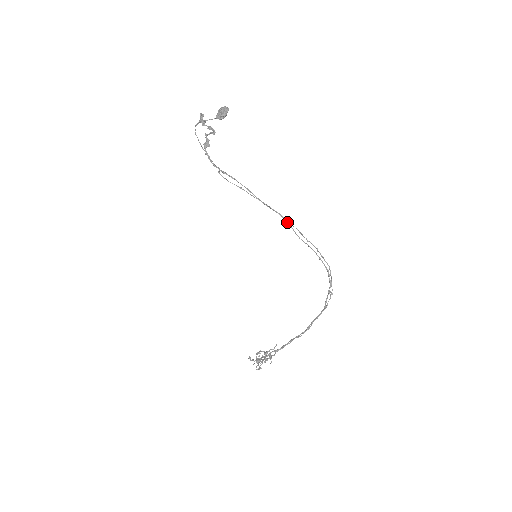
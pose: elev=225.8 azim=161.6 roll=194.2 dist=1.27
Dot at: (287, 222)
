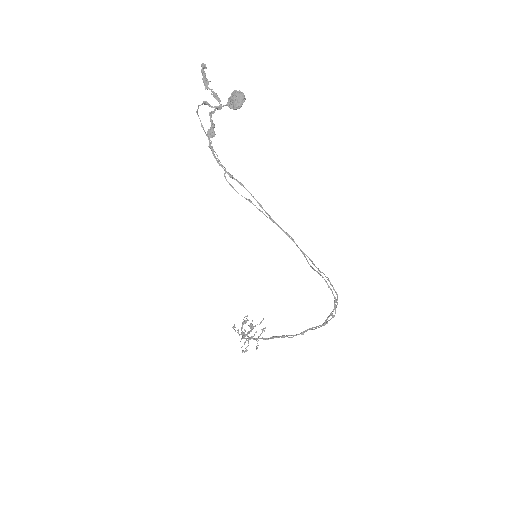
Dot at: (300, 249)
